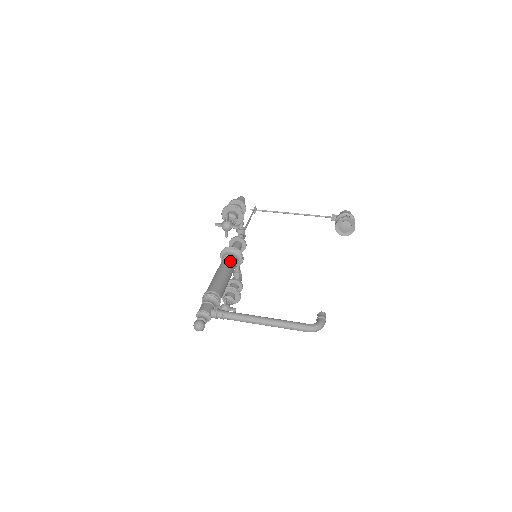
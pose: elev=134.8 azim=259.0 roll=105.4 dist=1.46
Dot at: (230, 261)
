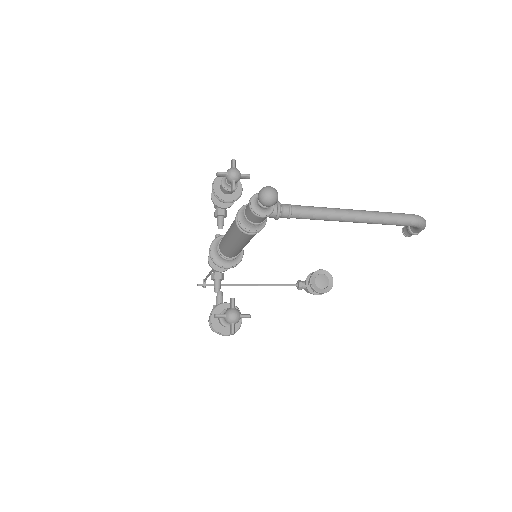
Dot at: occluded
